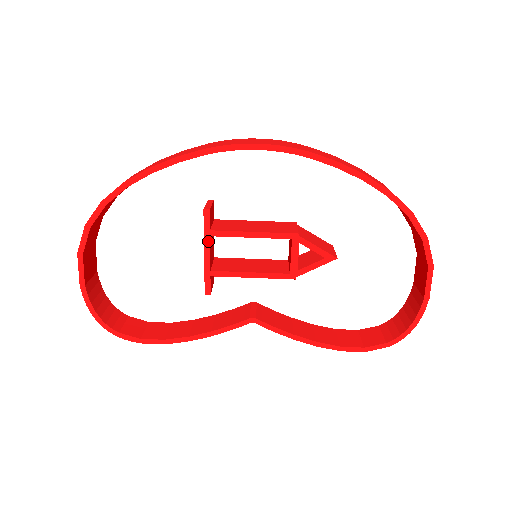
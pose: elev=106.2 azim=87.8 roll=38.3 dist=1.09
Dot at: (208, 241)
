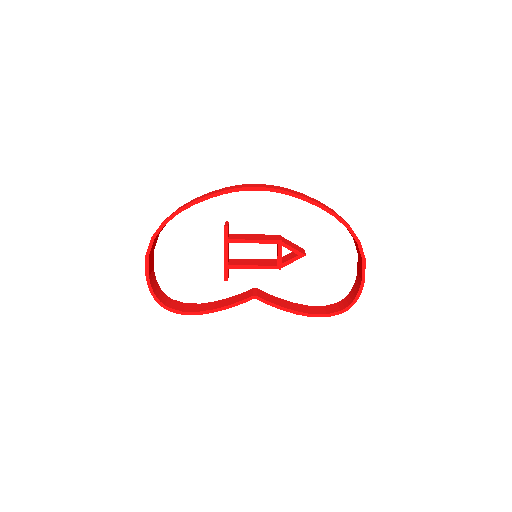
Dot at: (226, 246)
